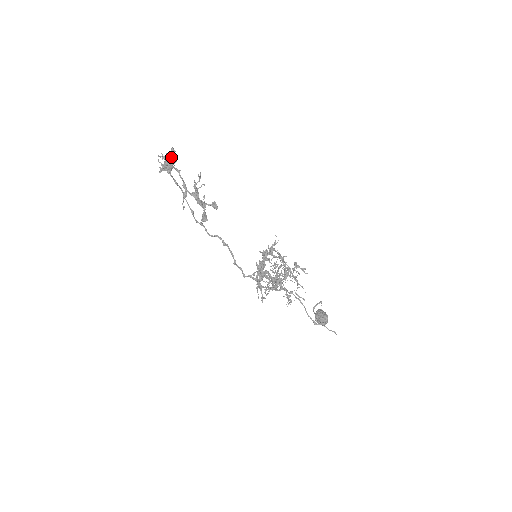
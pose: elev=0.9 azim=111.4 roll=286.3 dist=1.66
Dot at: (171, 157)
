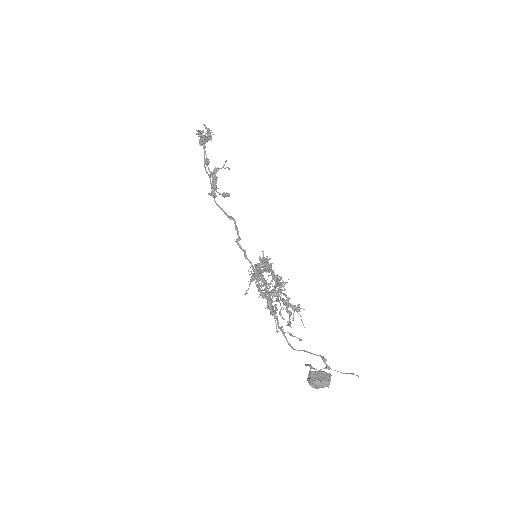
Dot at: (210, 135)
